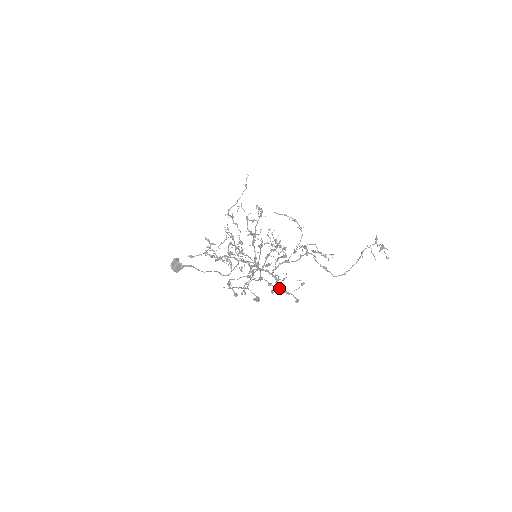
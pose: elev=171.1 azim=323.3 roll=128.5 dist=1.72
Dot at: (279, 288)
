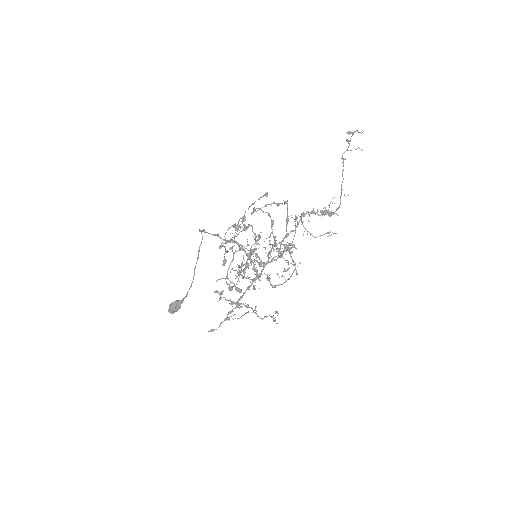
Dot at: occluded
